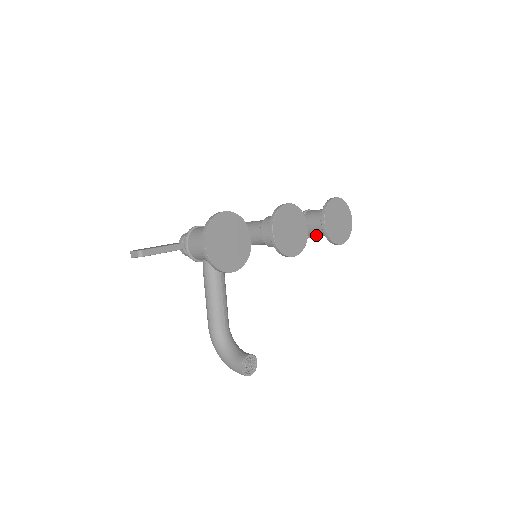
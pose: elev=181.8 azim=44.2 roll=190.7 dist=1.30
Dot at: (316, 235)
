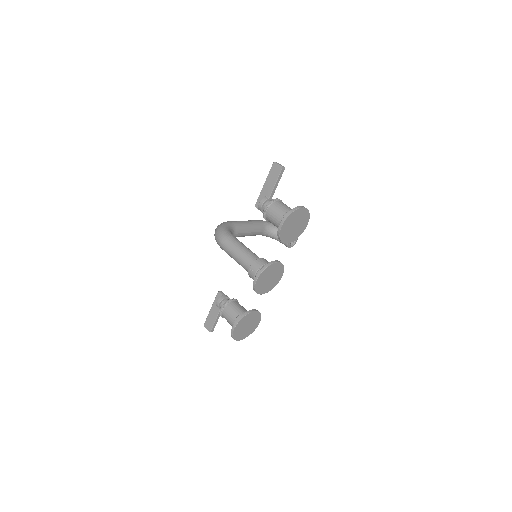
Dot at: occluded
